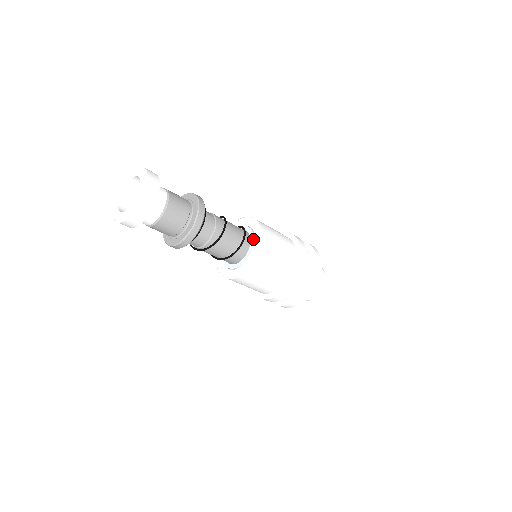
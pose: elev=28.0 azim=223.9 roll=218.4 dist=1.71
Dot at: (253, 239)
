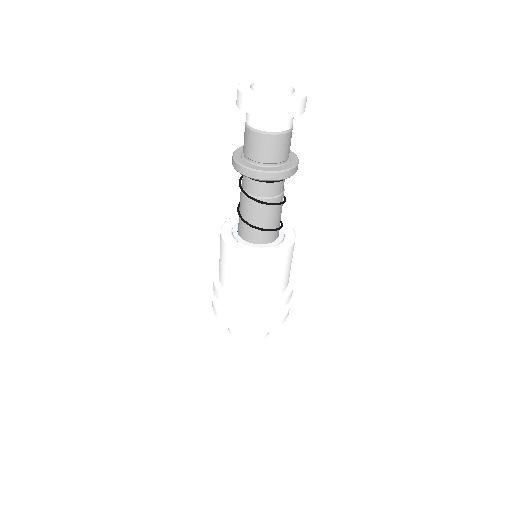
Dot at: (283, 233)
